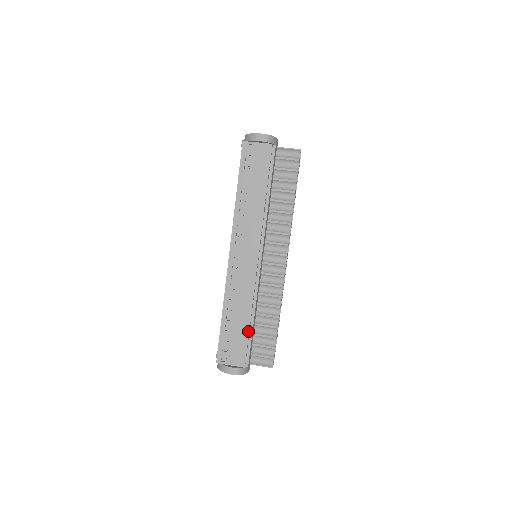
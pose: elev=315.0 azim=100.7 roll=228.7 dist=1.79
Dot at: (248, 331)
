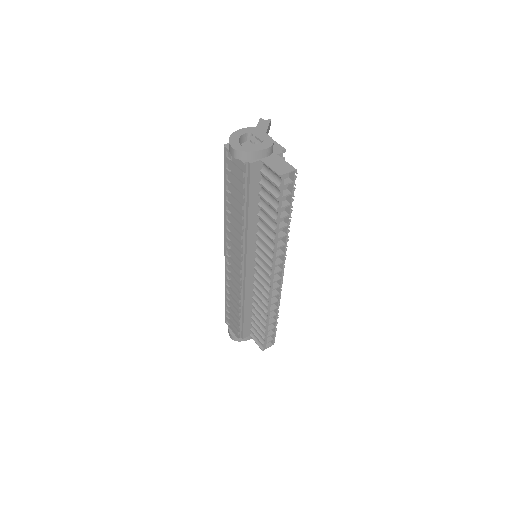
Dot at: (240, 316)
